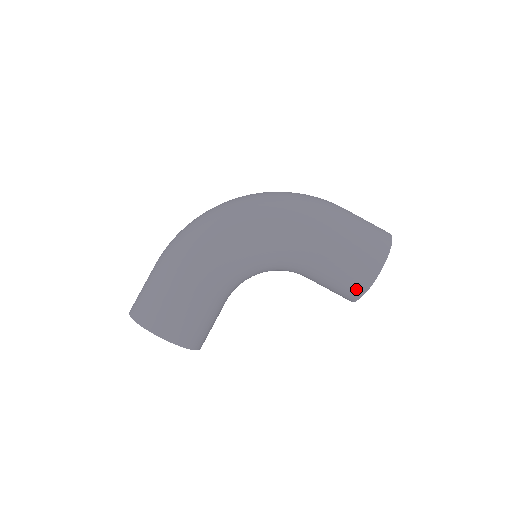
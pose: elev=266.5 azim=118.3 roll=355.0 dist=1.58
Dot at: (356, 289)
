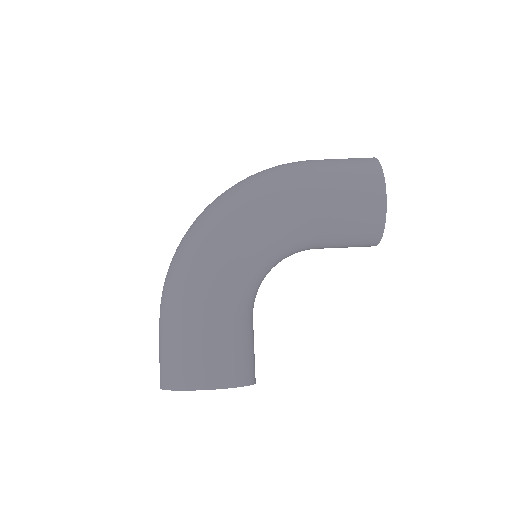
Dot at: (373, 225)
